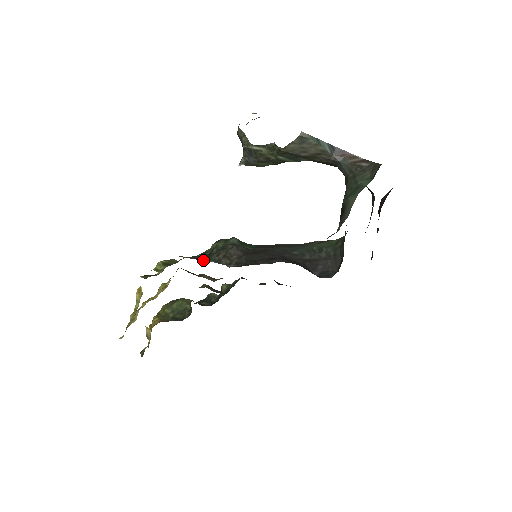
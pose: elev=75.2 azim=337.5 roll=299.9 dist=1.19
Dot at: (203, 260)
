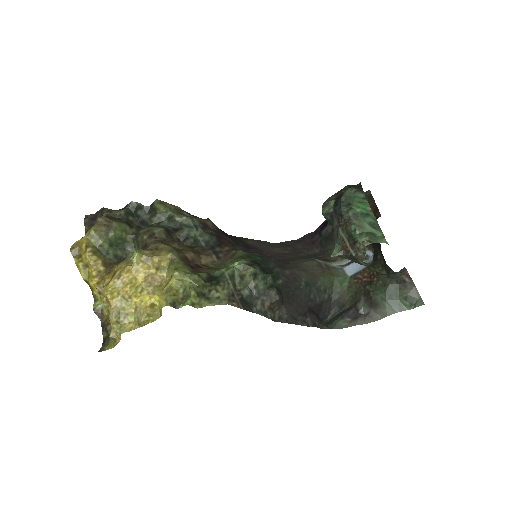
Dot at: (252, 311)
